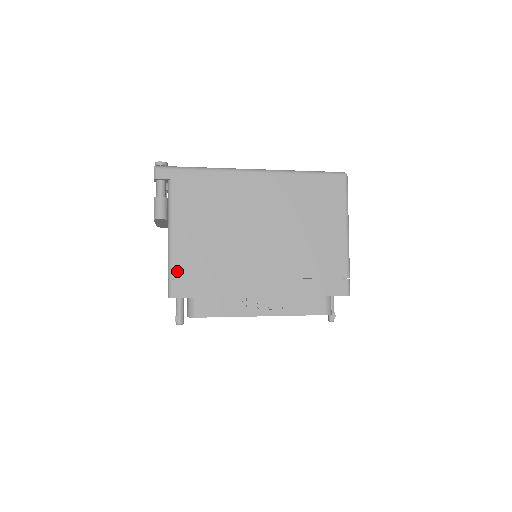
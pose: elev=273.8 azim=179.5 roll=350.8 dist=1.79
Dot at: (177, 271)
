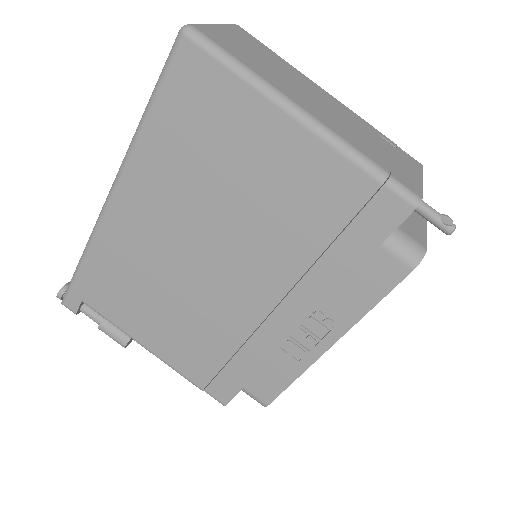
Dot at: (196, 379)
